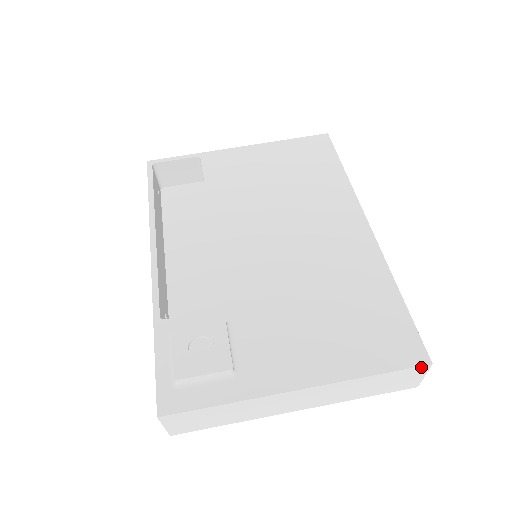
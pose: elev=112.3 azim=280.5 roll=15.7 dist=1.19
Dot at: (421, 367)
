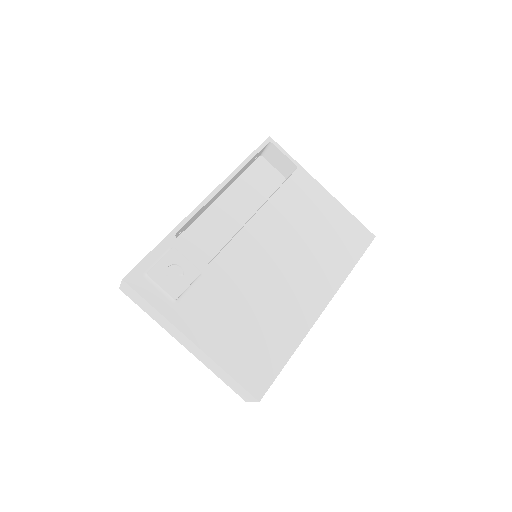
Dot at: (253, 397)
